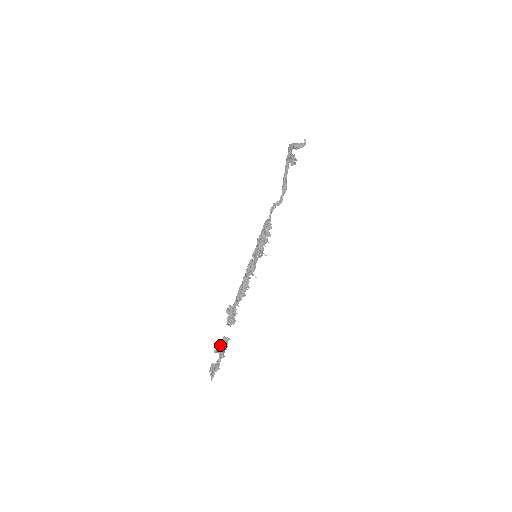
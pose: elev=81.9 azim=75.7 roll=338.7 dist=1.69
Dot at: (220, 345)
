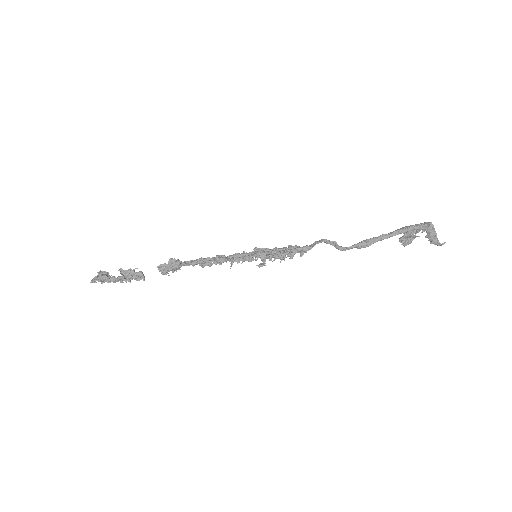
Dot at: (130, 273)
